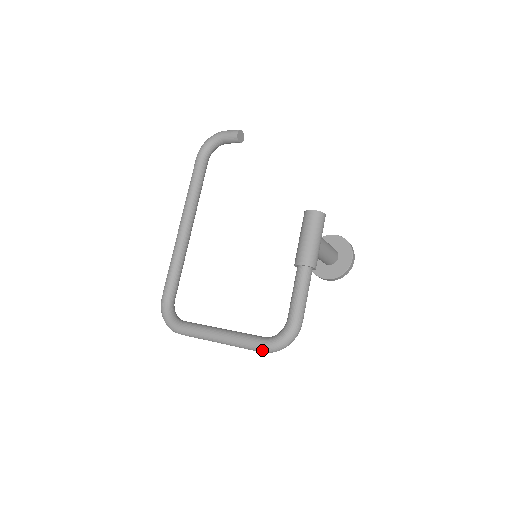
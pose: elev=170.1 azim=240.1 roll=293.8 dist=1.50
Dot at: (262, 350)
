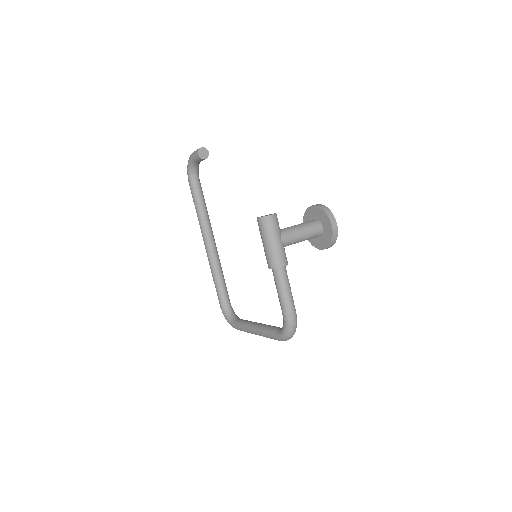
Dot at: occluded
